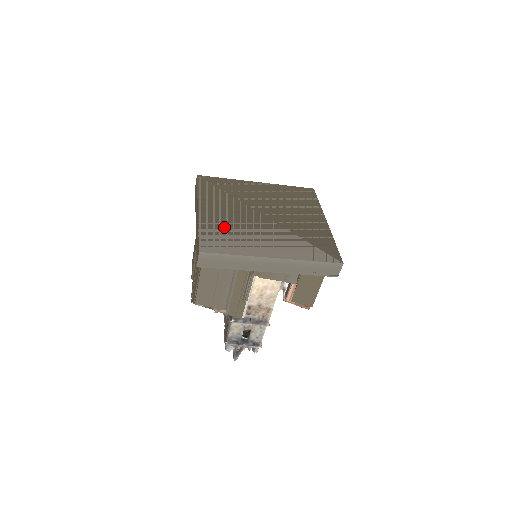
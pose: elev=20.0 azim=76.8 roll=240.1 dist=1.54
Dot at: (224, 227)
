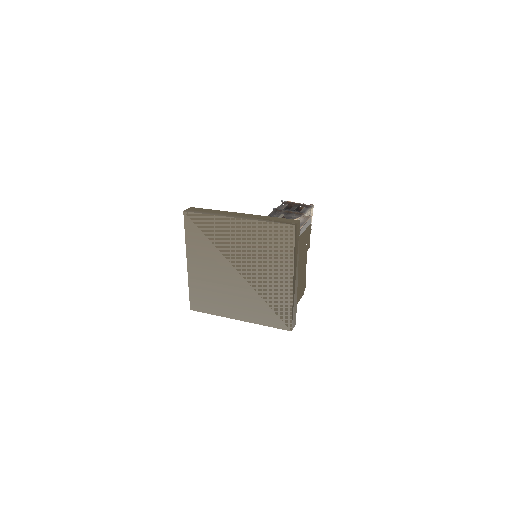
Dot at: (206, 285)
